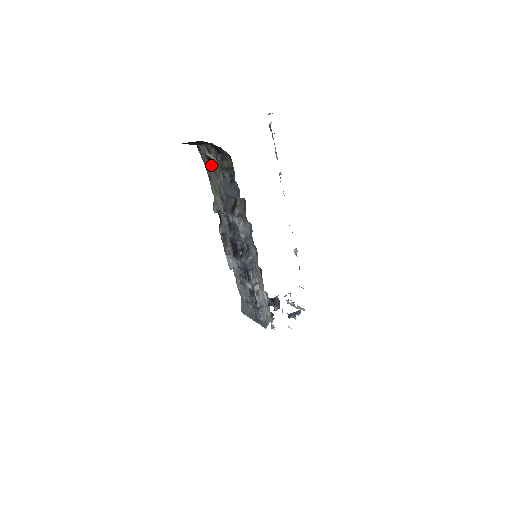
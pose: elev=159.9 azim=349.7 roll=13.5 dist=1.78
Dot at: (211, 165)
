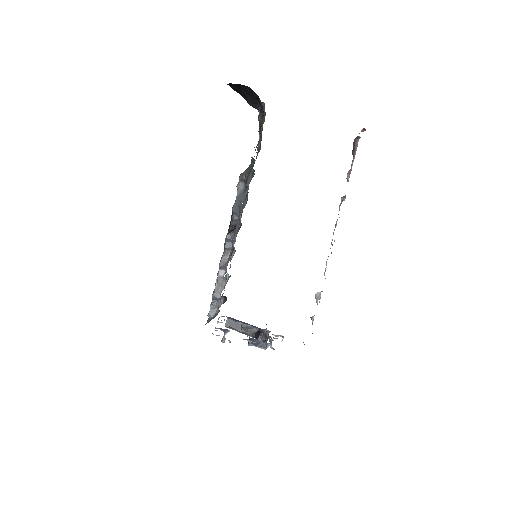
Dot at: occluded
